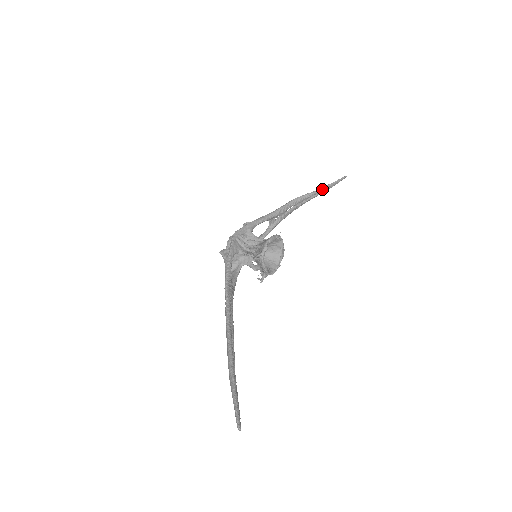
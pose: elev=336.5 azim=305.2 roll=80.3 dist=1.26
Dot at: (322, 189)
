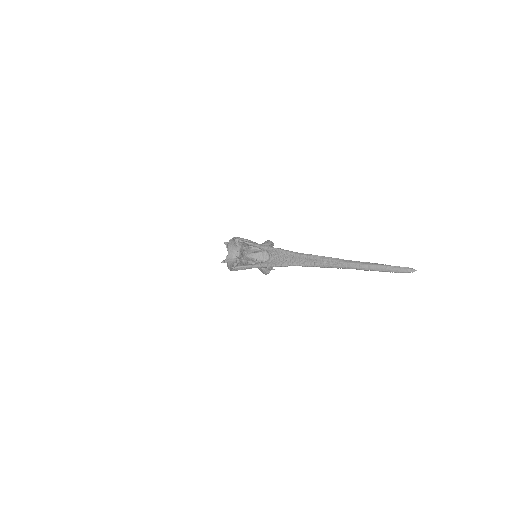
Dot at: occluded
